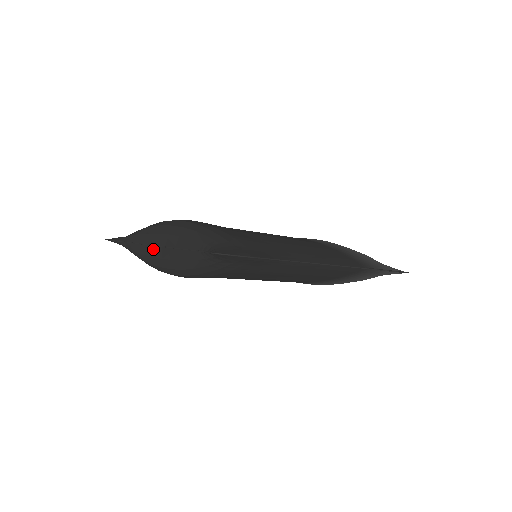
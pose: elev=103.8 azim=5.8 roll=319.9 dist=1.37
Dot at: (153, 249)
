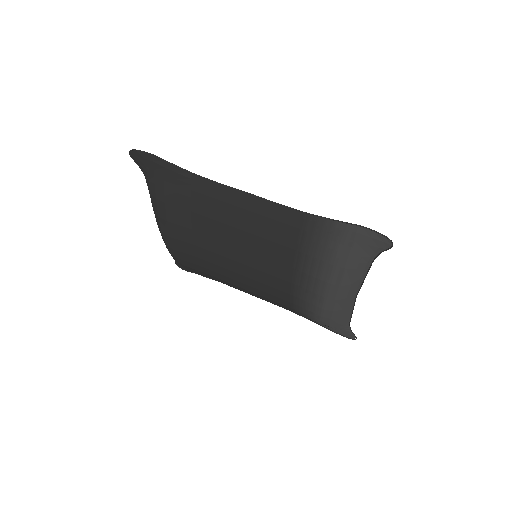
Dot at: occluded
